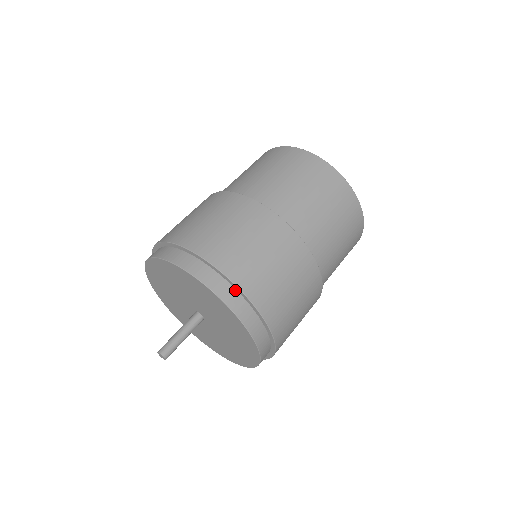
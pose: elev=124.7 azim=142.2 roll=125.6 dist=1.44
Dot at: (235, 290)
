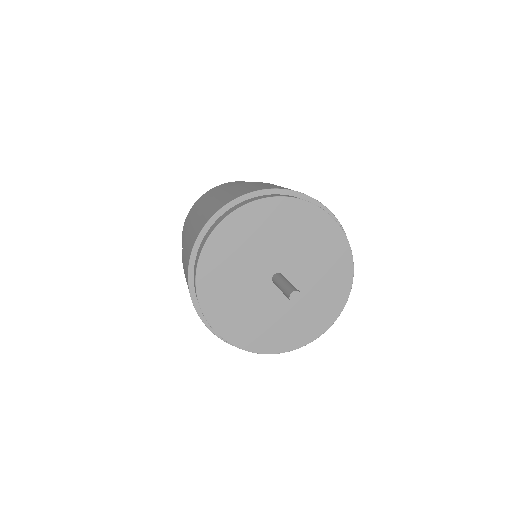
Dot at: (253, 198)
